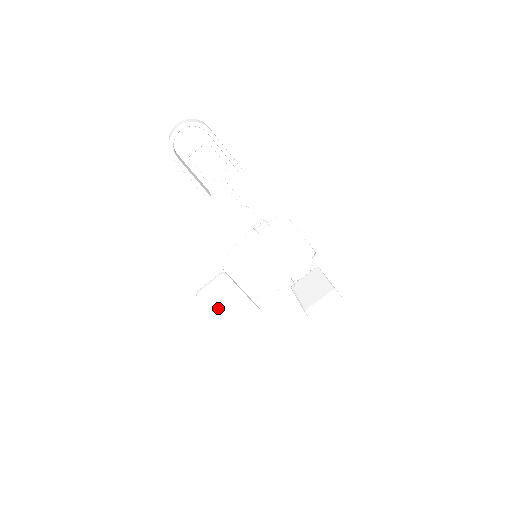
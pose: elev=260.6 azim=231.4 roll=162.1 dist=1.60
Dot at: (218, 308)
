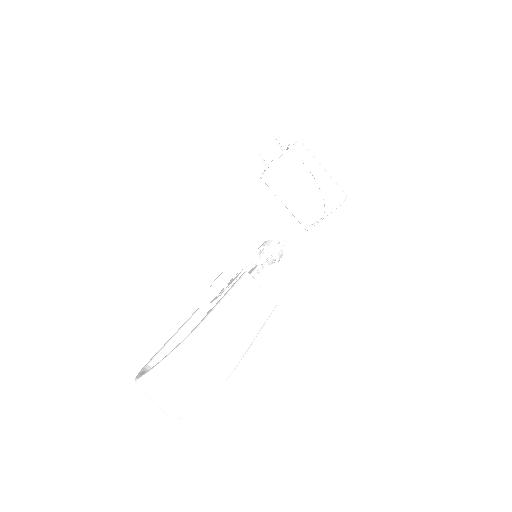
Dot at: occluded
